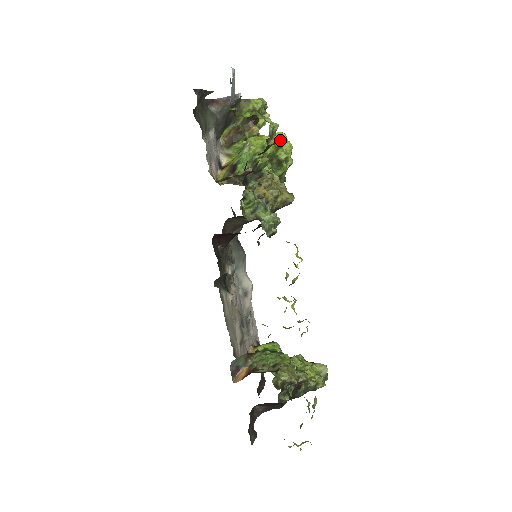
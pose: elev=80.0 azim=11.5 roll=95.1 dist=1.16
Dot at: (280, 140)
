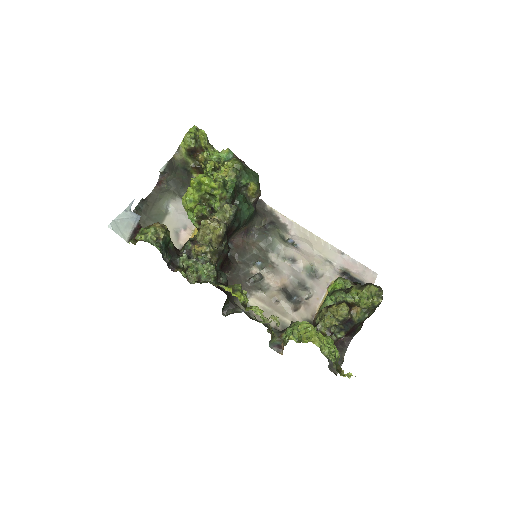
Dot at: (194, 187)
